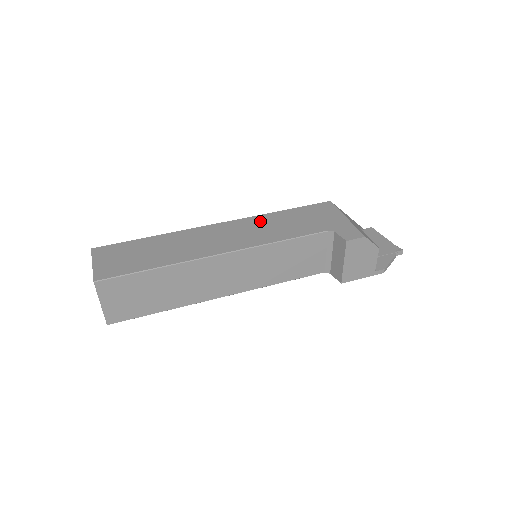
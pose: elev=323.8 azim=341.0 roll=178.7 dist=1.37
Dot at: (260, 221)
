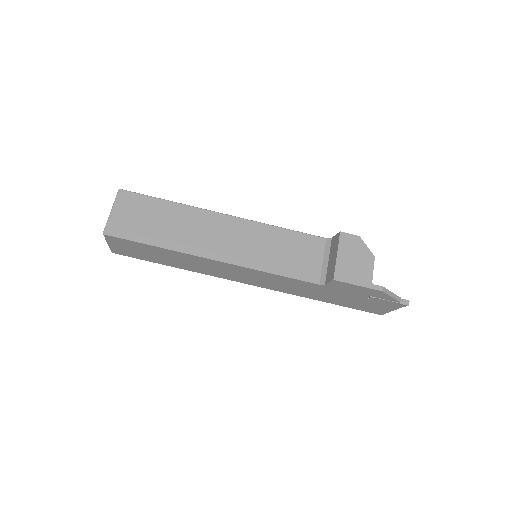
Dot at: occluded
